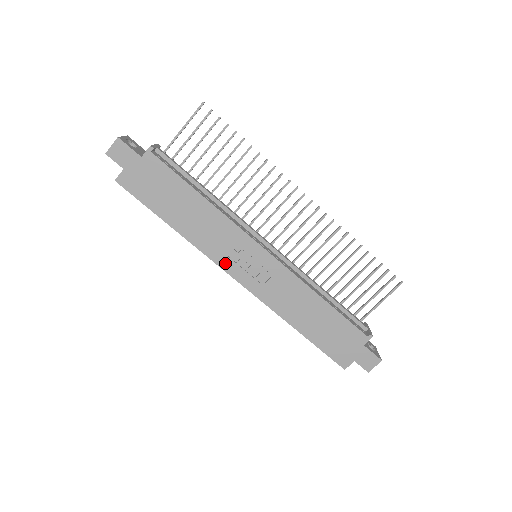
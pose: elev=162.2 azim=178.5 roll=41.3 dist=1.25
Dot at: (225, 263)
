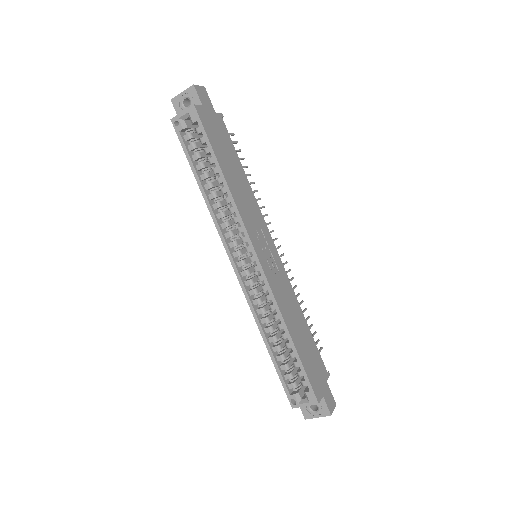
Dot at: (252, 235)
